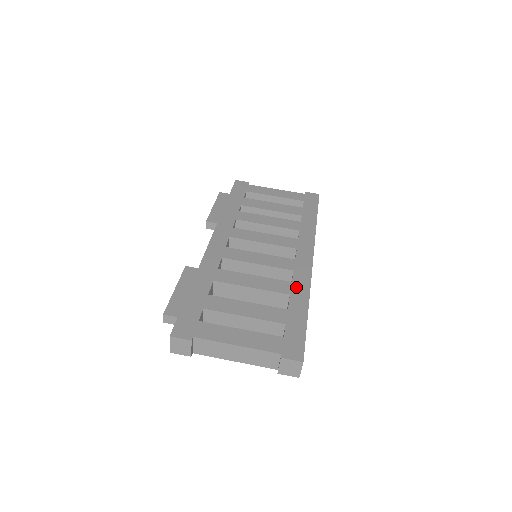
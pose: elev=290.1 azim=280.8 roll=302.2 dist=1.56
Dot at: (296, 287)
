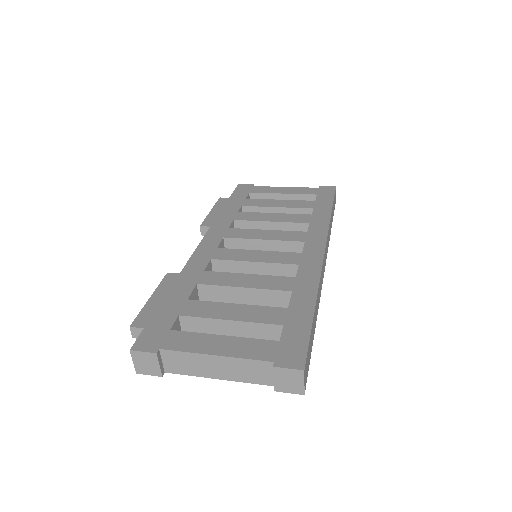
Dot at: (301, 282)
